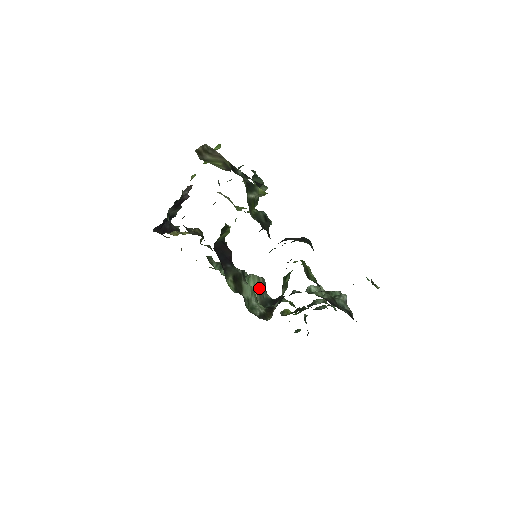
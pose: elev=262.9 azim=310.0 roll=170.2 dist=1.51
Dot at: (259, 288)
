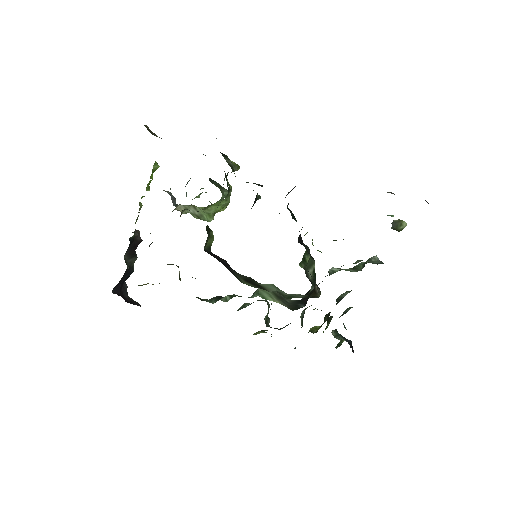
Dot at: (276, 296)
